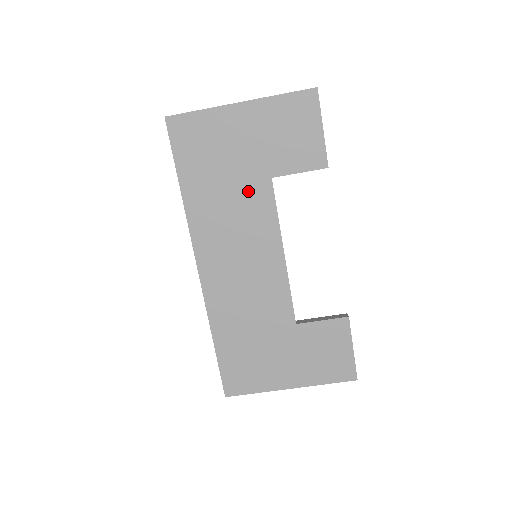
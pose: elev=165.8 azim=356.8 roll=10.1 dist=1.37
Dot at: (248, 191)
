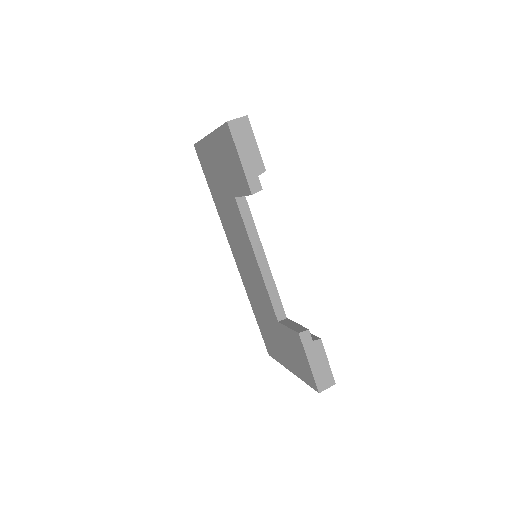
Dot at: (231, 205)
